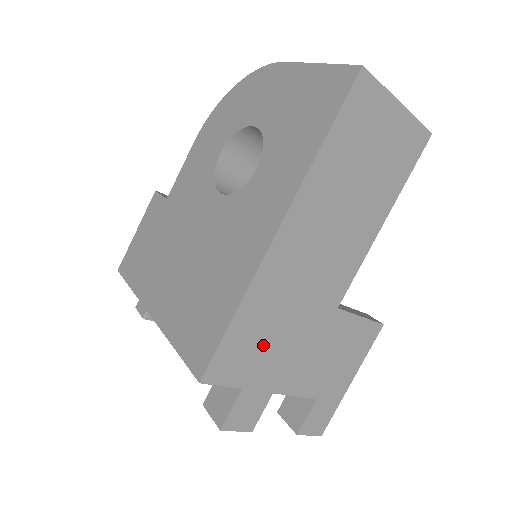
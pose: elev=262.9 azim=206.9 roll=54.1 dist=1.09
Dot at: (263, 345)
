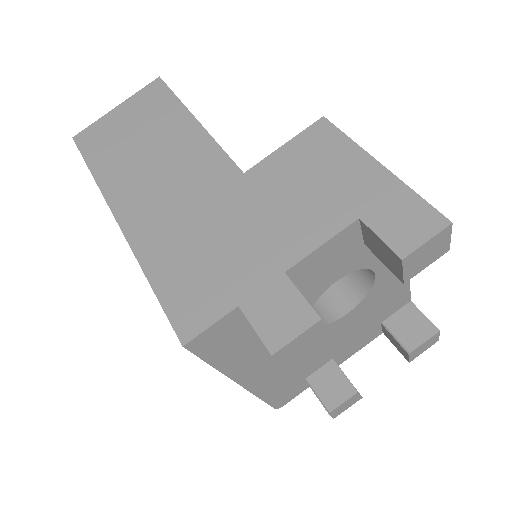
Dot at: (208, 264)
